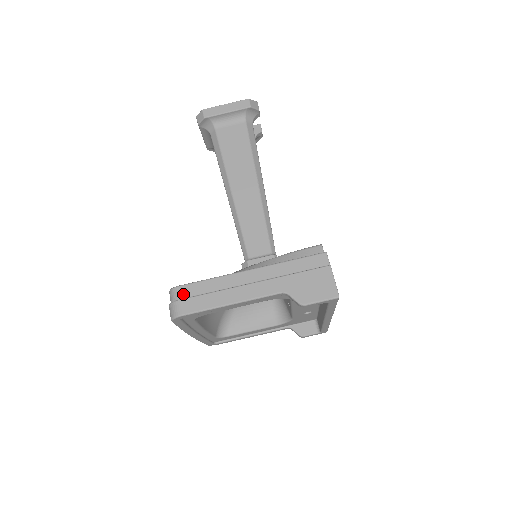
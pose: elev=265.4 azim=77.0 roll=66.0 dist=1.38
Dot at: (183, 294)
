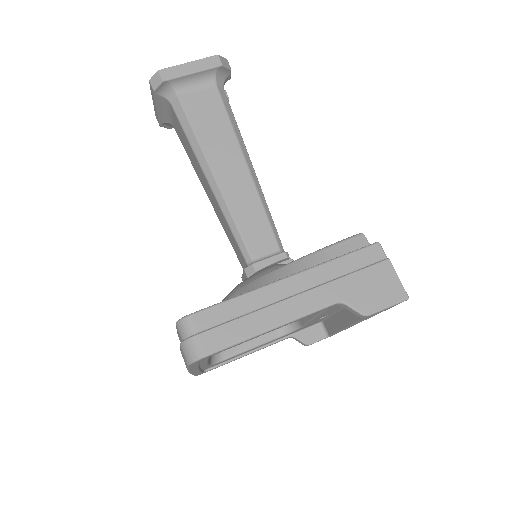
Dot at: (201, 324)
